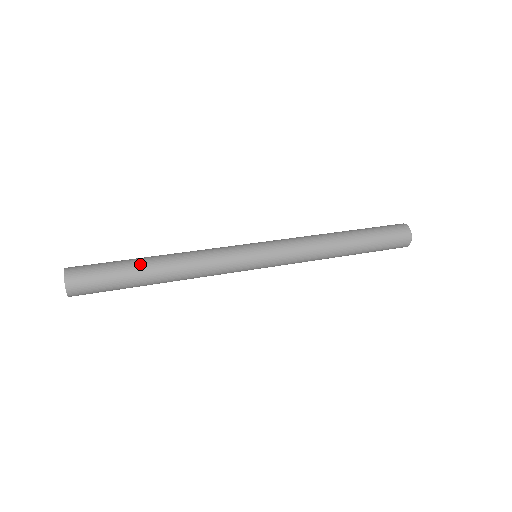
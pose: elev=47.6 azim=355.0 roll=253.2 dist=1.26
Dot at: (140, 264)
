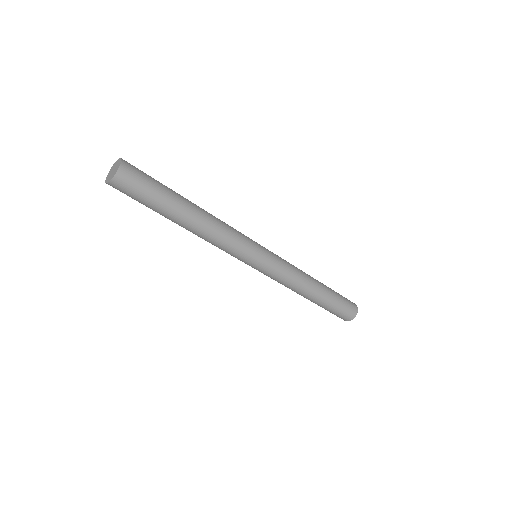
Dot at: (181, 199)
